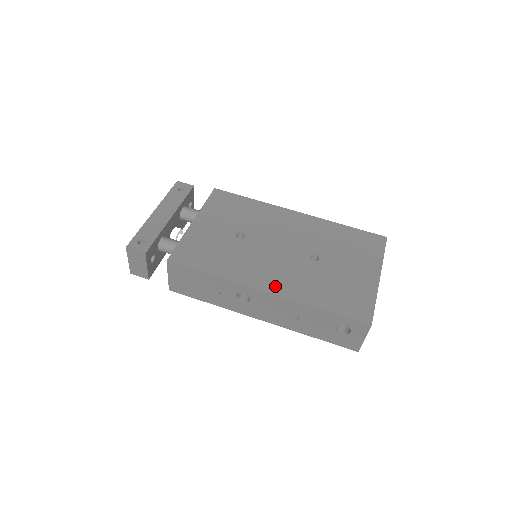
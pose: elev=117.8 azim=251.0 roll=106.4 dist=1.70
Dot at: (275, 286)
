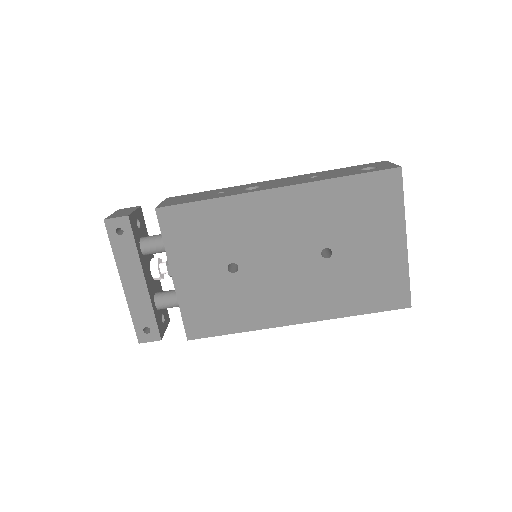
Dot at: (303, 313)
